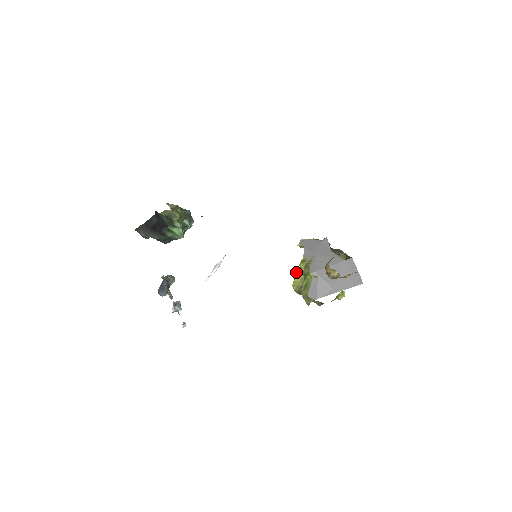
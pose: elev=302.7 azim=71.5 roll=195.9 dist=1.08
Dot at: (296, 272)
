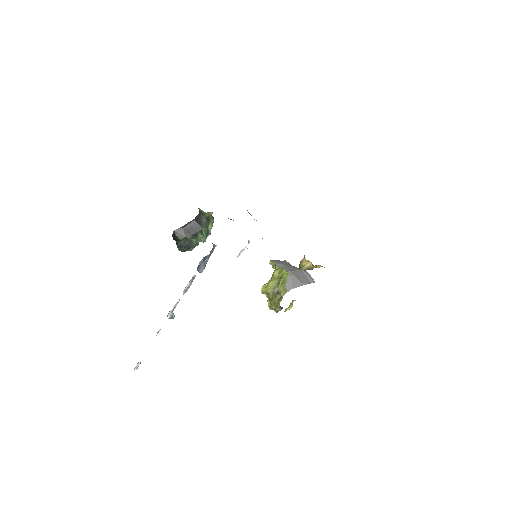
Dot at: (268, 281)
